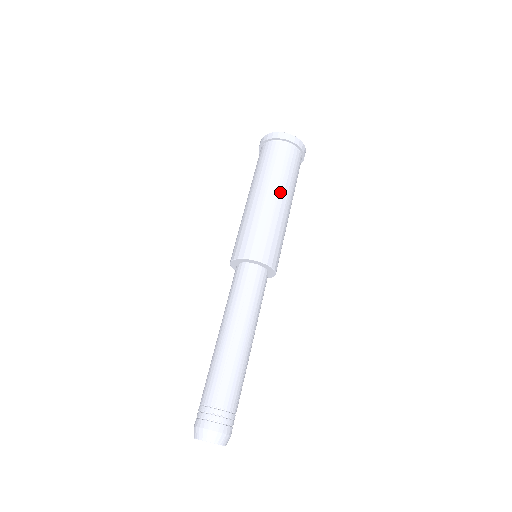
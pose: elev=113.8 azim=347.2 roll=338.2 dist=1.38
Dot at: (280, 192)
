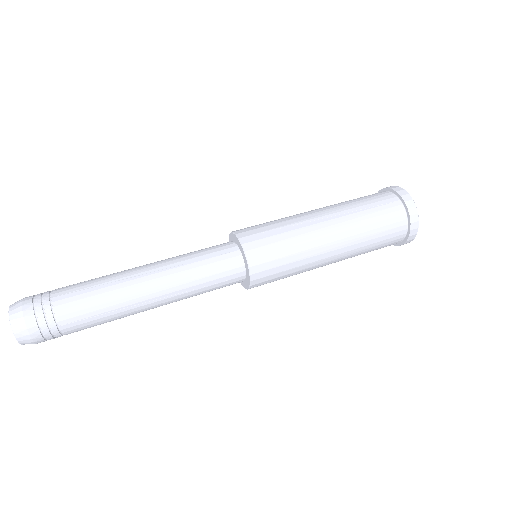
Dot at: (340, 227)
